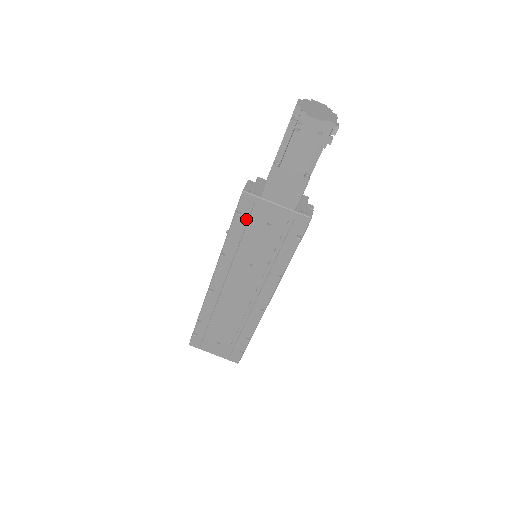
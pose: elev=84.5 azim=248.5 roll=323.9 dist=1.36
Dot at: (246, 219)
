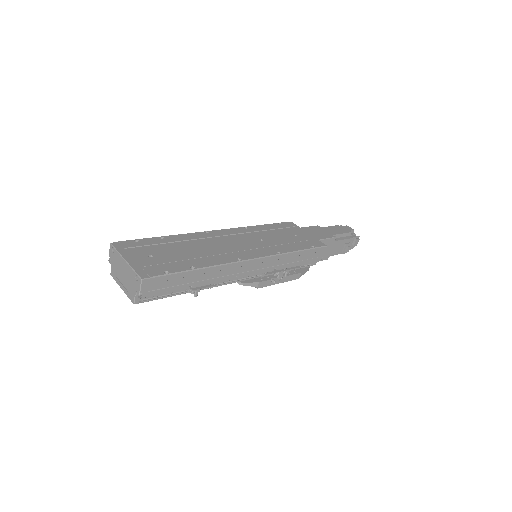
Dot at: (282, 227)
